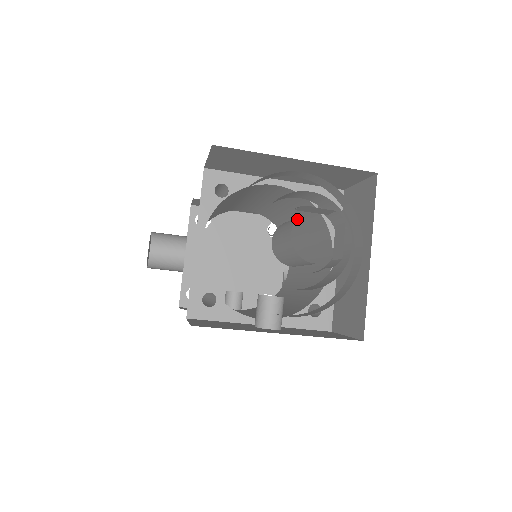
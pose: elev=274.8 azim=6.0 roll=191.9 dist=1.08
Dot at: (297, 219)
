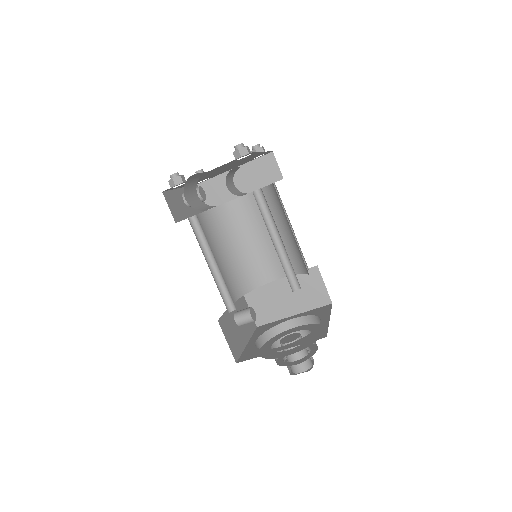
Dot at: (287, 236)
